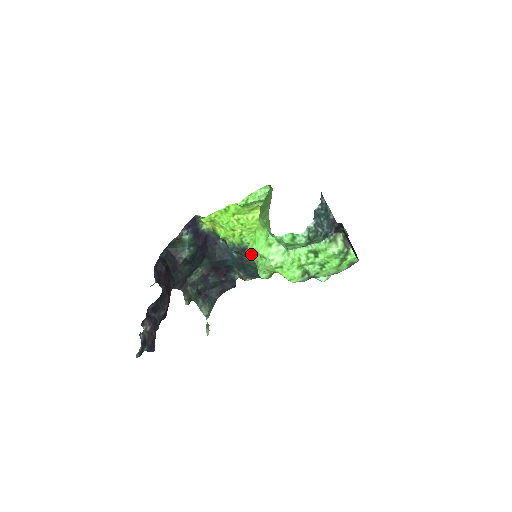
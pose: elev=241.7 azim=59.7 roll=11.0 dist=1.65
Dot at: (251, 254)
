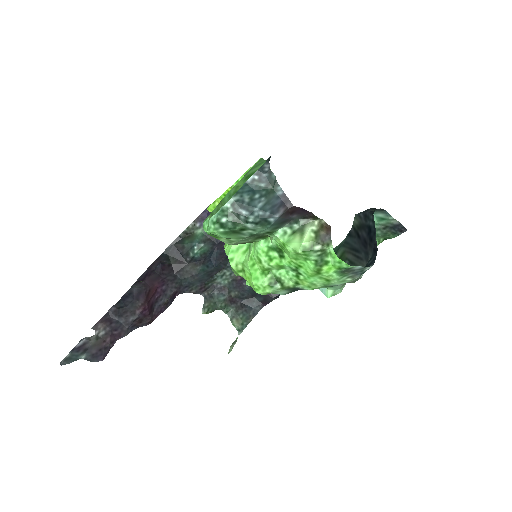
Dot at: occluded
